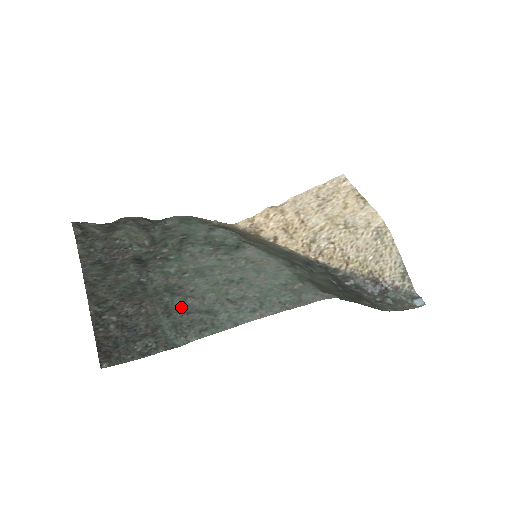
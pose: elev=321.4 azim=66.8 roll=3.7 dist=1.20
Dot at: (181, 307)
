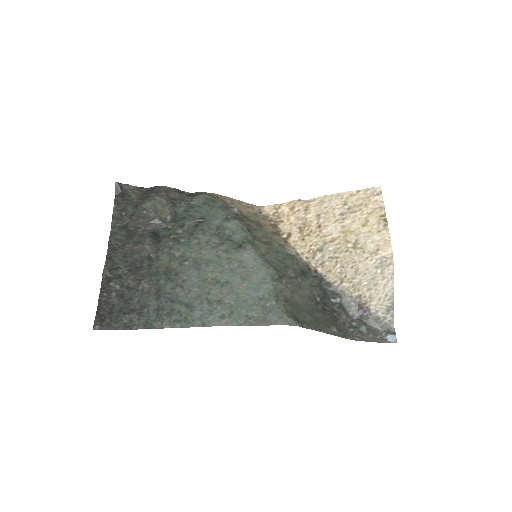
Dot at: (169, 293)
